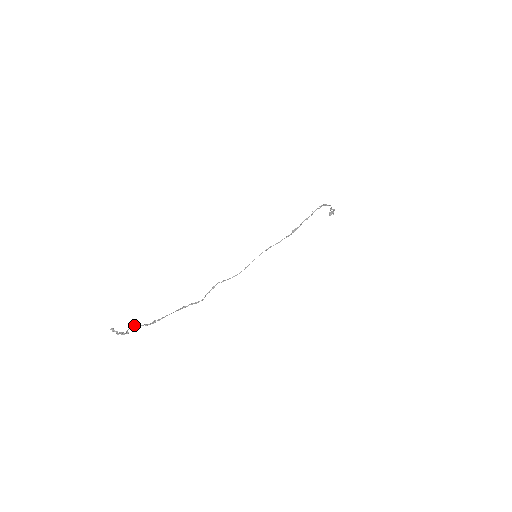
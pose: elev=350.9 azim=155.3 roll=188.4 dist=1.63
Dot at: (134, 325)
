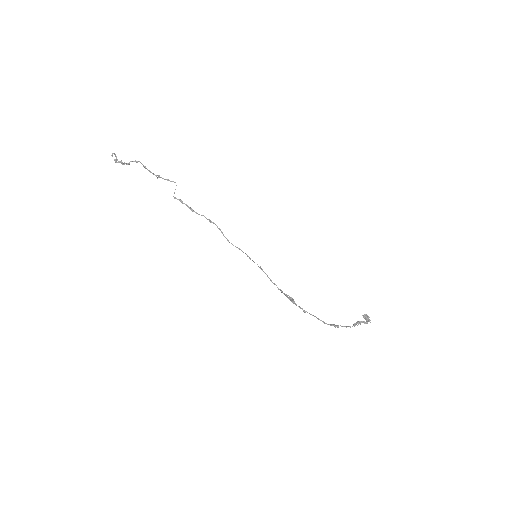
Dot at: (141, 163)
